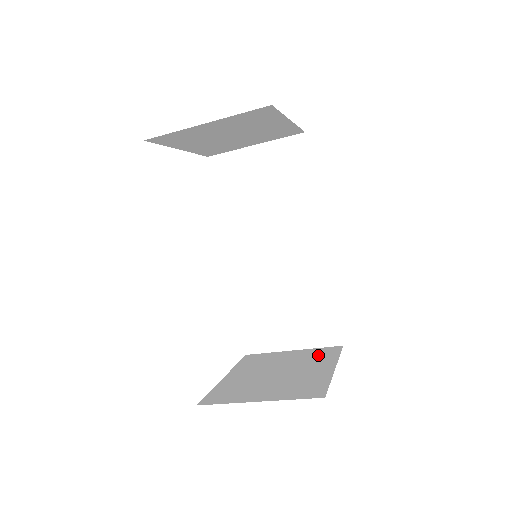
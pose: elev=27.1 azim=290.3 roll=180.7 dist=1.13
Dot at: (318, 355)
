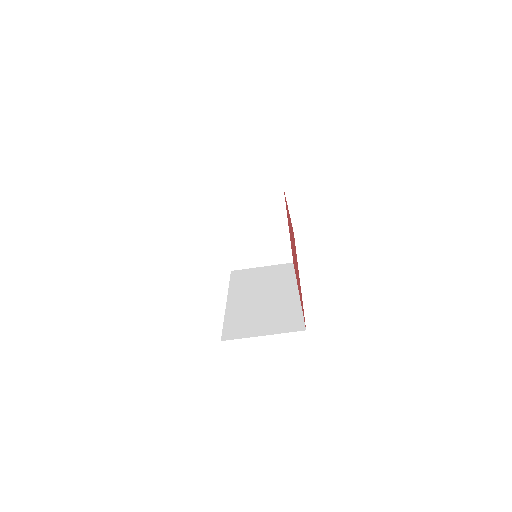
Dot at: occluded
